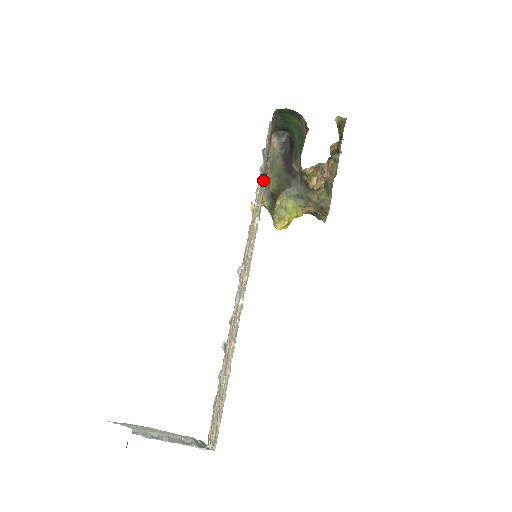
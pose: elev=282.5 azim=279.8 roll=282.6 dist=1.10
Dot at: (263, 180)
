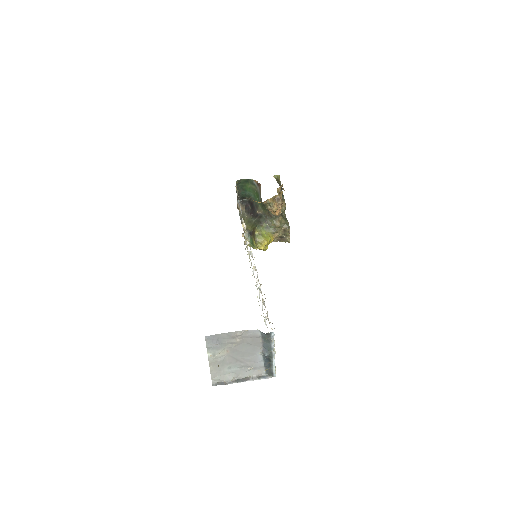
Dot at: occluded
